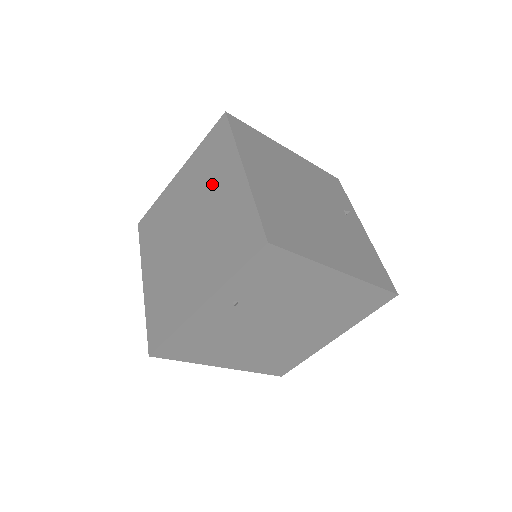
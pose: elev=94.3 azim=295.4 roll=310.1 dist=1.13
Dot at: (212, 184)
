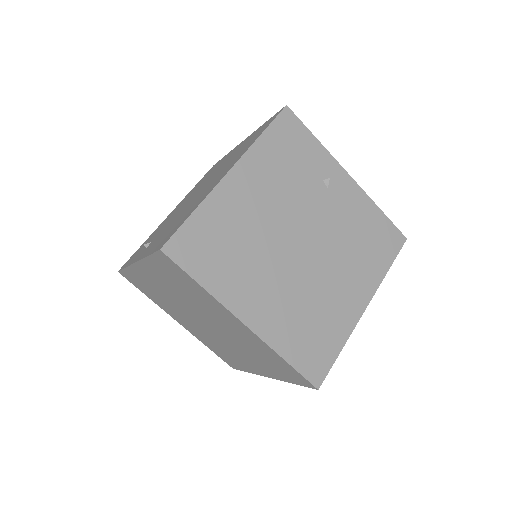
Dot at: (206, 309)
